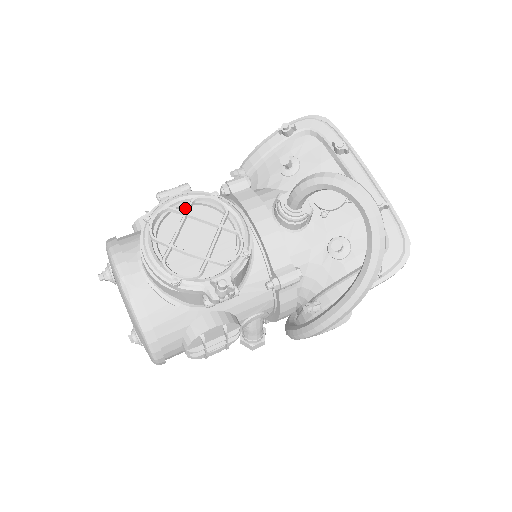
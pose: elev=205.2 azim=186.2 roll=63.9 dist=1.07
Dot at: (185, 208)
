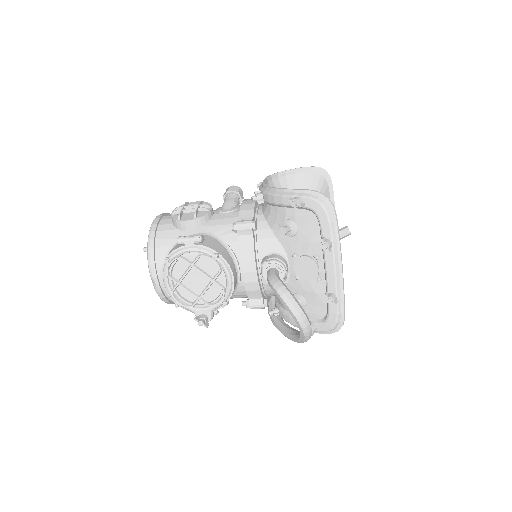
Dot at: (195, 255)
